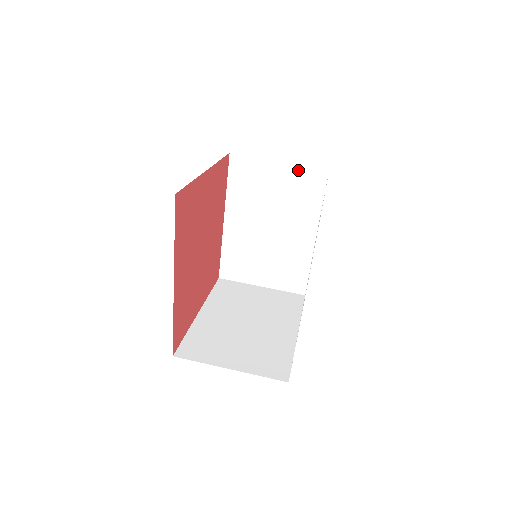
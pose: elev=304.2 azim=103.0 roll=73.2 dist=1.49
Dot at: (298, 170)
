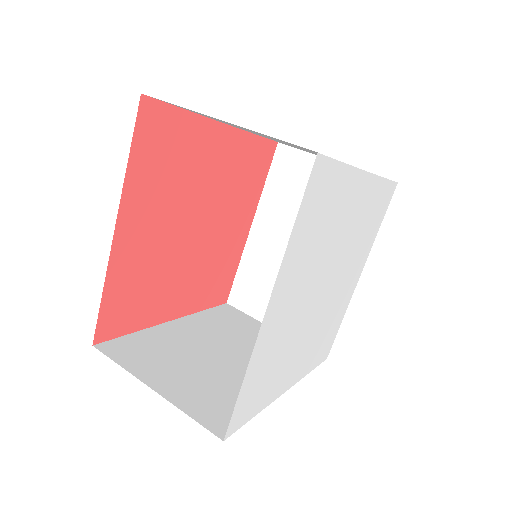
Dot at: occluded
